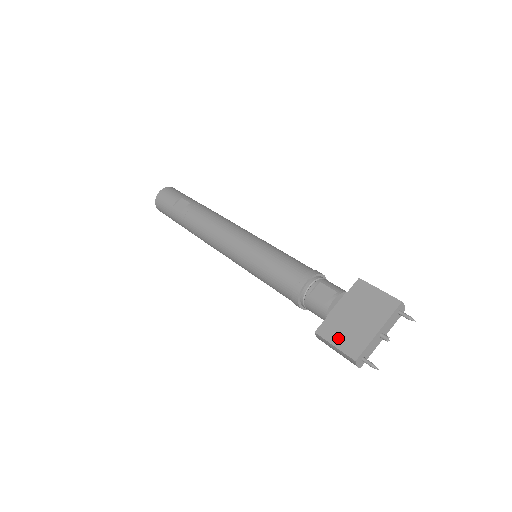
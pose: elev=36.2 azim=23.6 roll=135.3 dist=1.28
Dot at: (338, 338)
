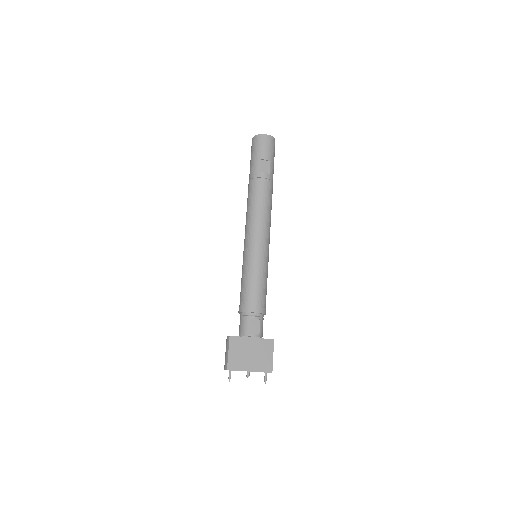
Dot at: (234, 352)
